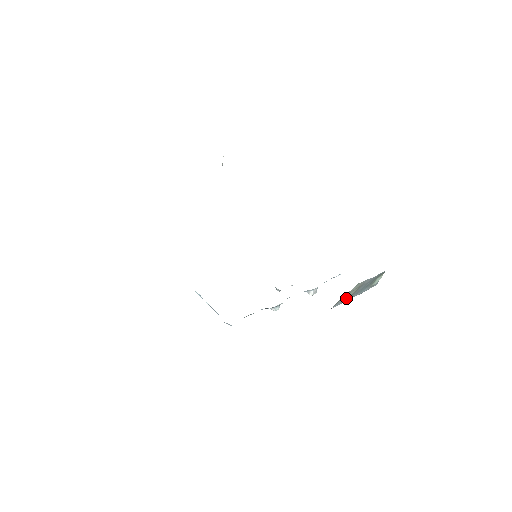
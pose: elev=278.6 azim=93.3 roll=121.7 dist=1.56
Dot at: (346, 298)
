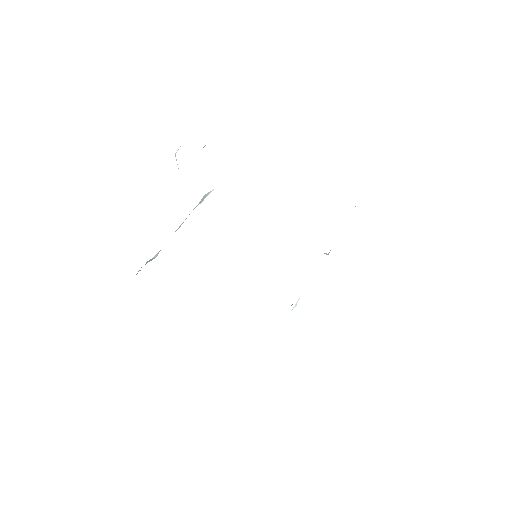
Dot at: occluded
